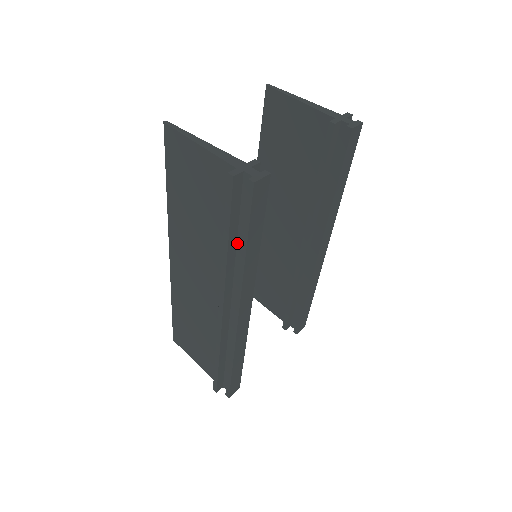
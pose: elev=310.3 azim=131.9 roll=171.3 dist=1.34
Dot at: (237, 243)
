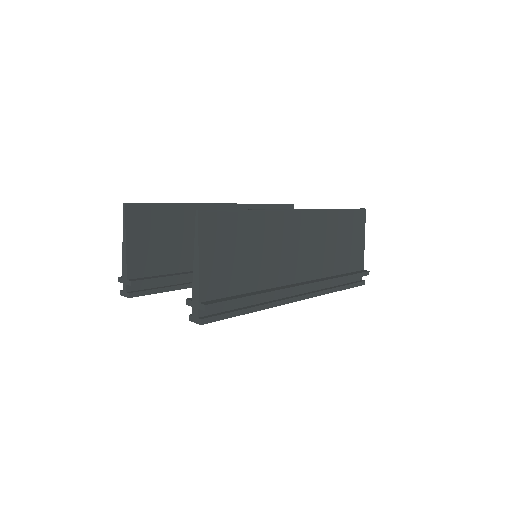
Dot at: occluded
